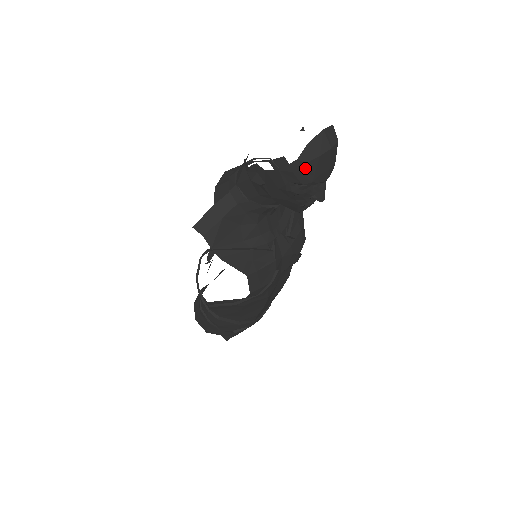
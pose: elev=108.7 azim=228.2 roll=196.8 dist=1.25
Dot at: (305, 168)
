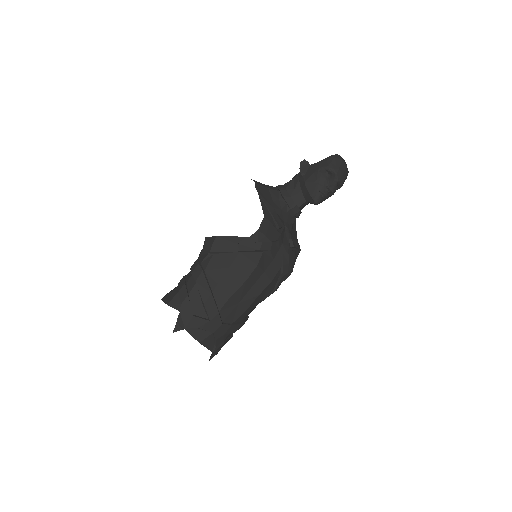
Dot at: (334, 160)
